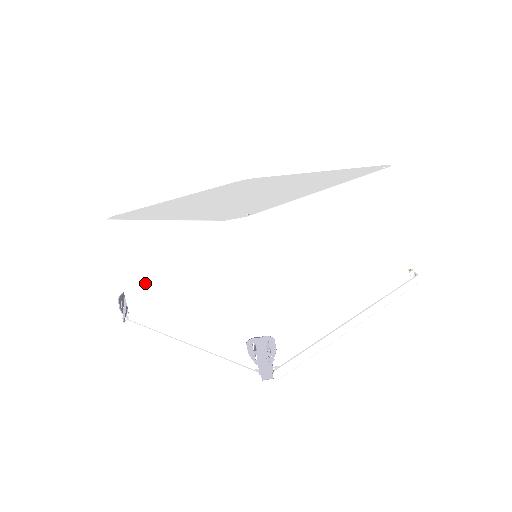
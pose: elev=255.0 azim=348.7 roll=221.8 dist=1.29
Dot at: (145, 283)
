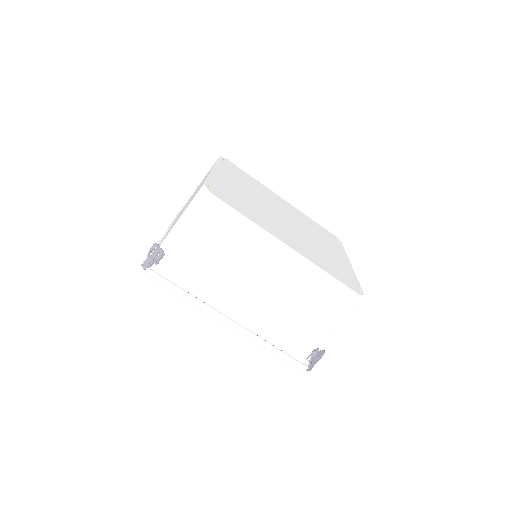
Dot at: (224, 267)
